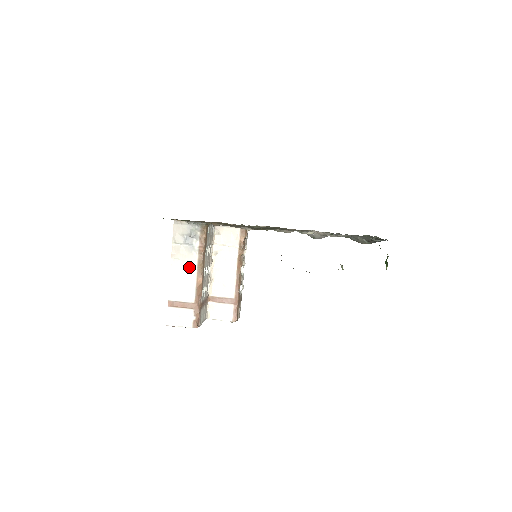
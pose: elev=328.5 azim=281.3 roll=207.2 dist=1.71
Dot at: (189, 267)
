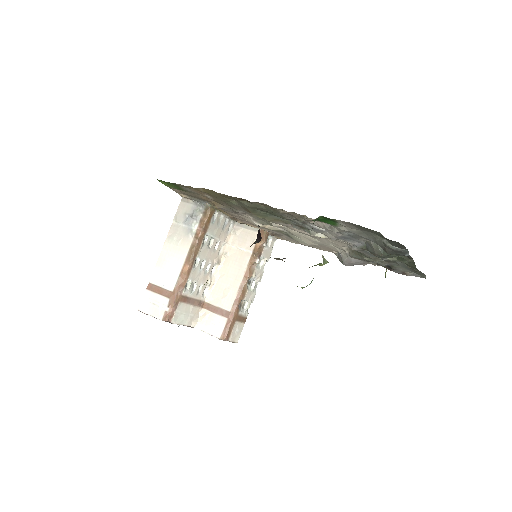
Dot at: (180, 250)
